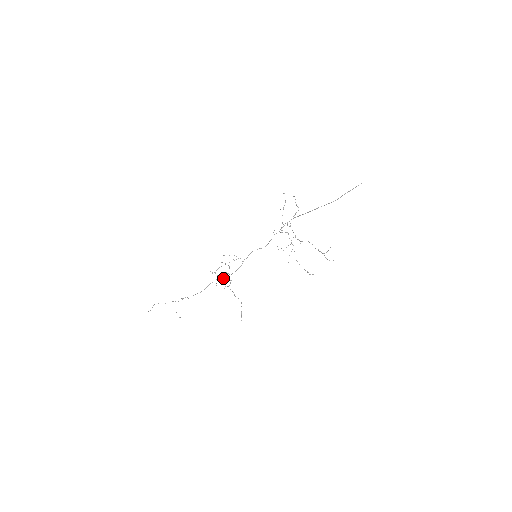
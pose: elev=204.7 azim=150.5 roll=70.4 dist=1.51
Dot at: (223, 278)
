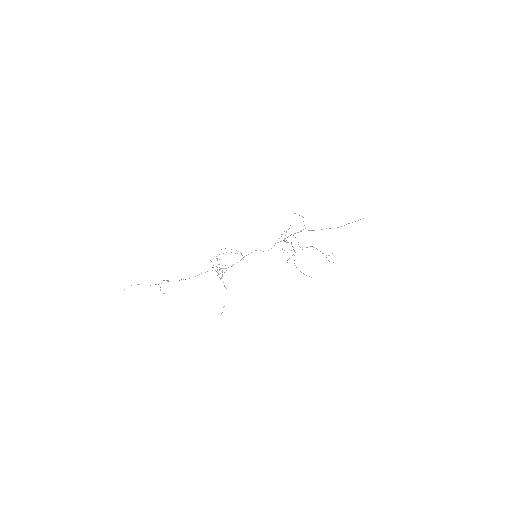
Dot at: (217, 270)
